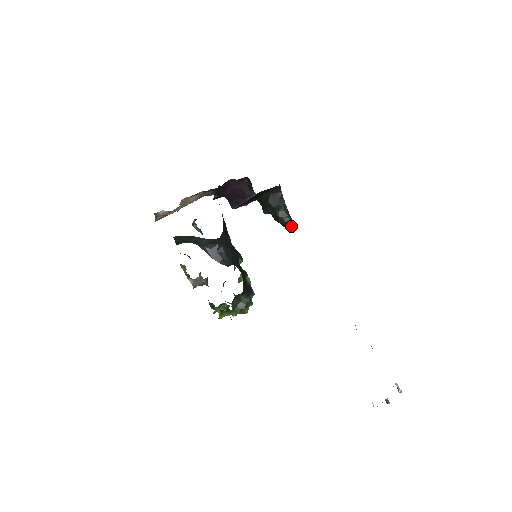
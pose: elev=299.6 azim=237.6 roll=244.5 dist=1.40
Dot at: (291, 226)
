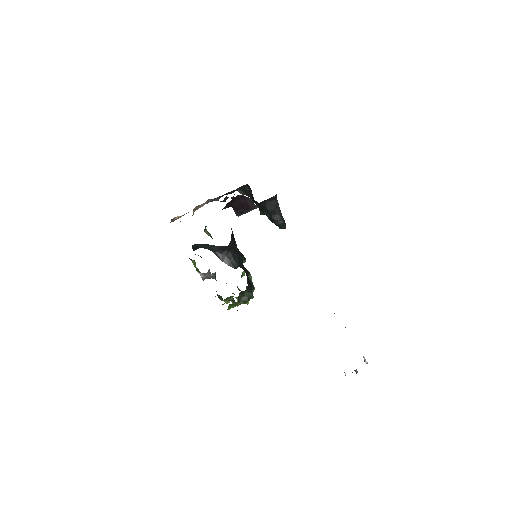
Dot at: (284, 227)
